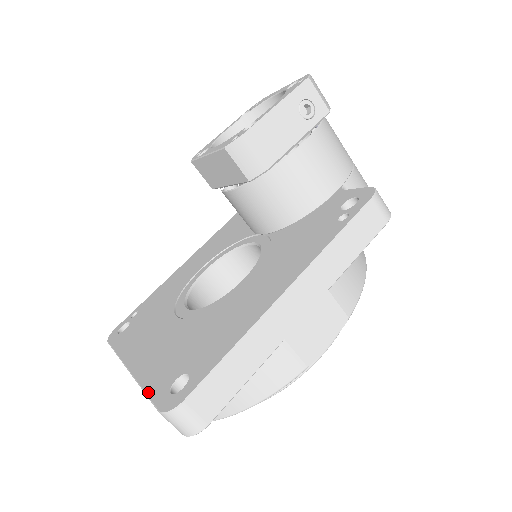
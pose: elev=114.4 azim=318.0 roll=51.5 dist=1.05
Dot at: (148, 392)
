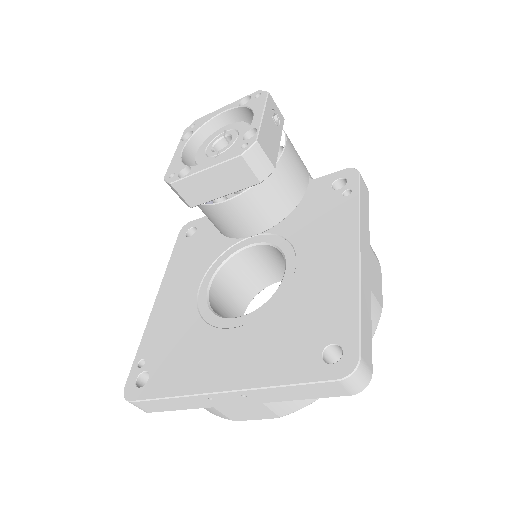
Dot at: (296, 381)
